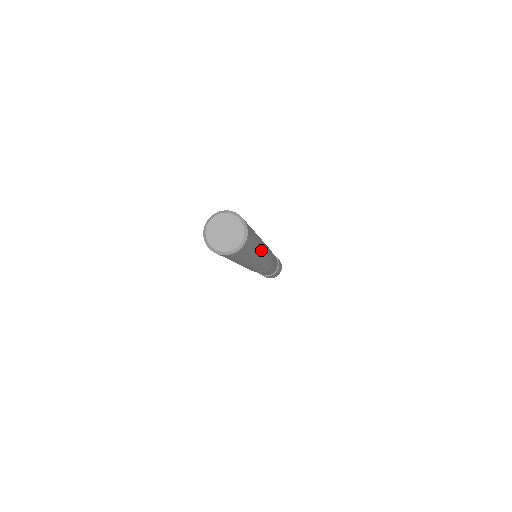
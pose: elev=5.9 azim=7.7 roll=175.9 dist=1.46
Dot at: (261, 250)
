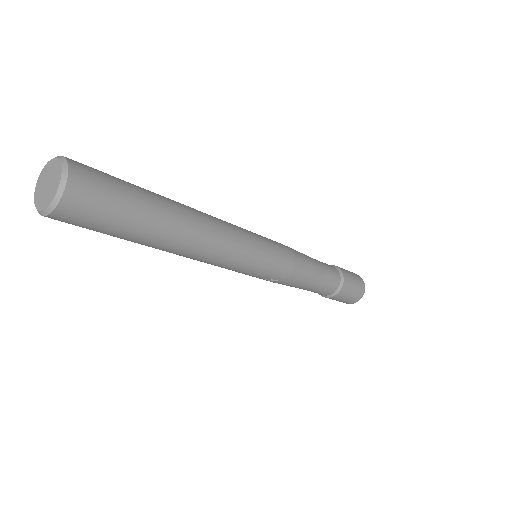
Dot at: (193, 226)
